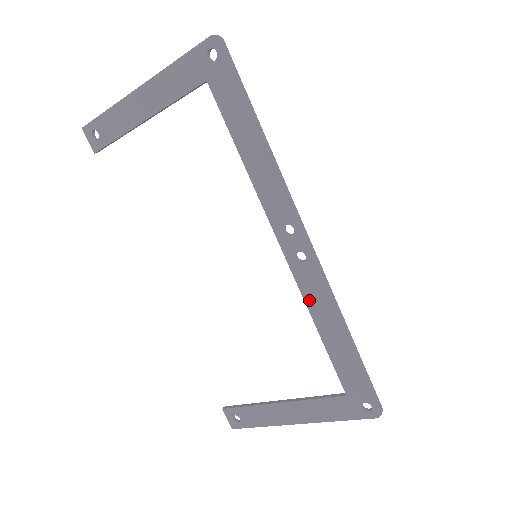
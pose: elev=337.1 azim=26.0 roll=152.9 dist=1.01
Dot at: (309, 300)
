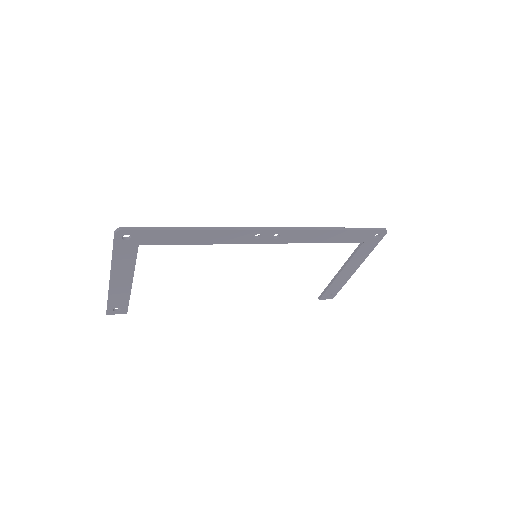
Dot at: (302, 241)
